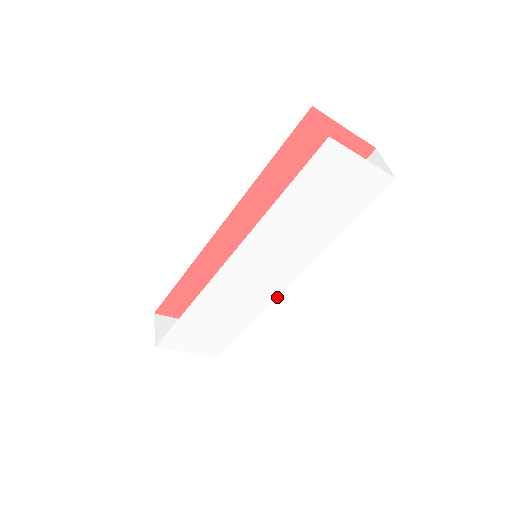
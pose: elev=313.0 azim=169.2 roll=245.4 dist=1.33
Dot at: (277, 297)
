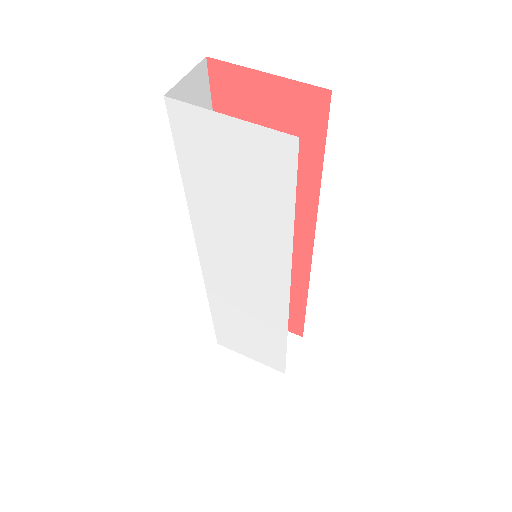
Dot at: (288, 311)
